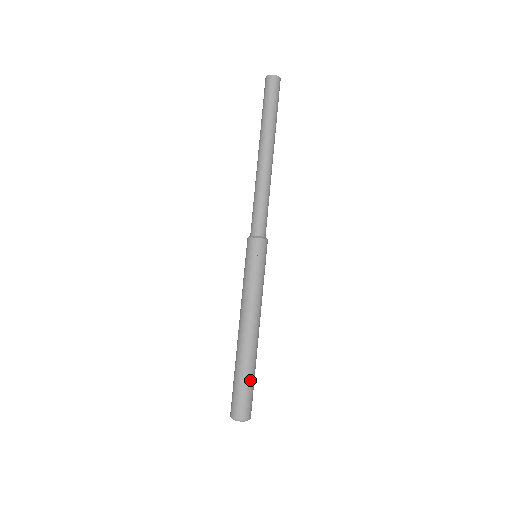
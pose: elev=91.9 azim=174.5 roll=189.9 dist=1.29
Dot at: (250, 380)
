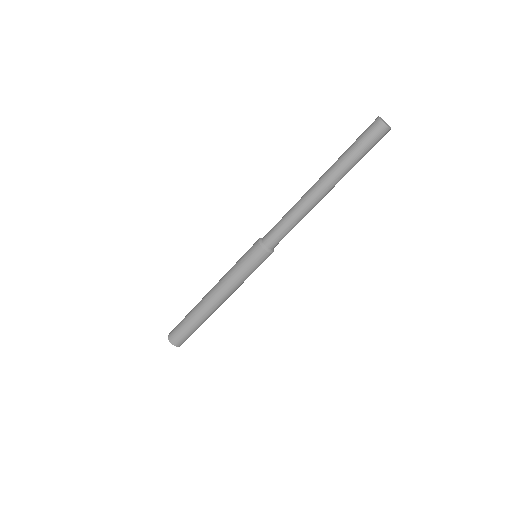
Dot at: occluded
